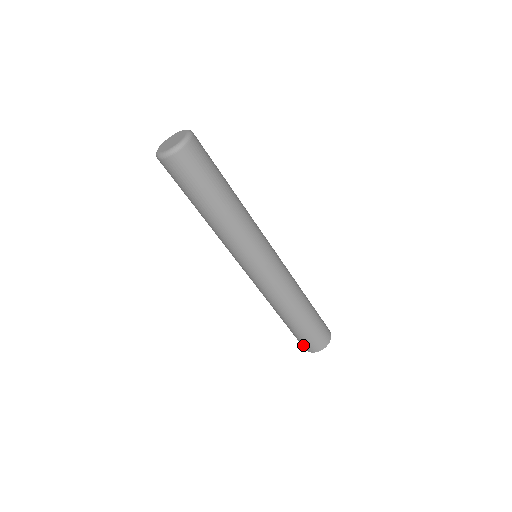
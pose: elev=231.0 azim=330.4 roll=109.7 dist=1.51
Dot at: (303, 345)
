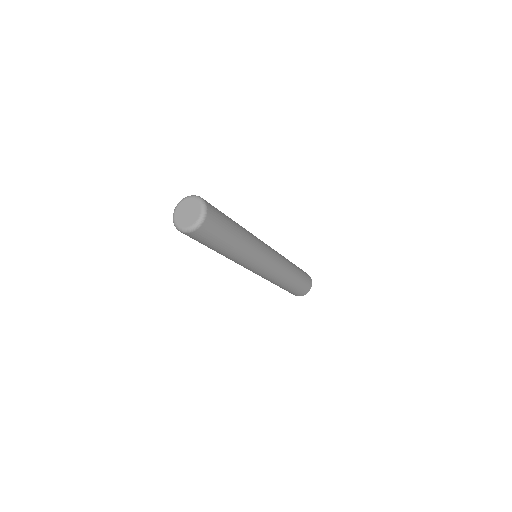
Dot at: occluded
